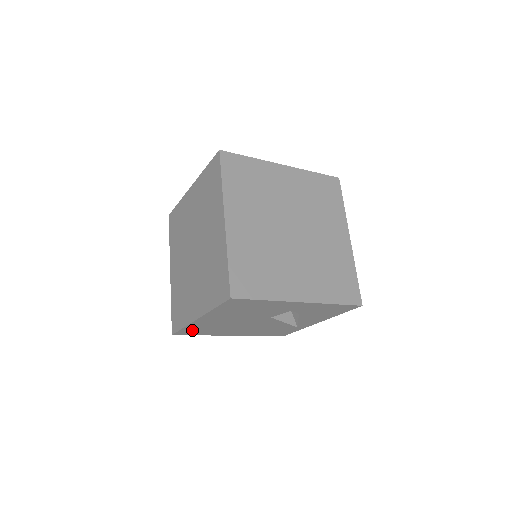
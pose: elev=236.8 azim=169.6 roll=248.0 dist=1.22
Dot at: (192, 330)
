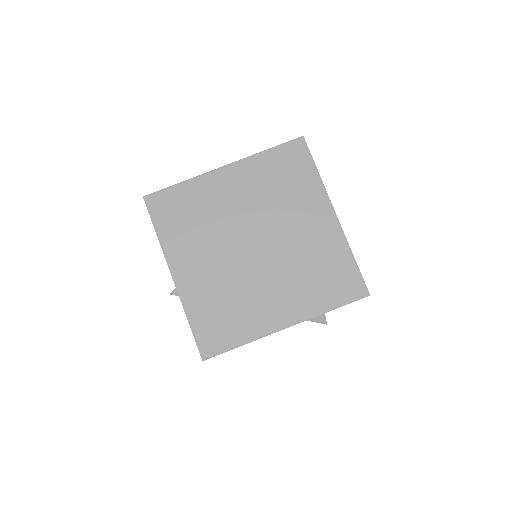
Dot at: occluded
